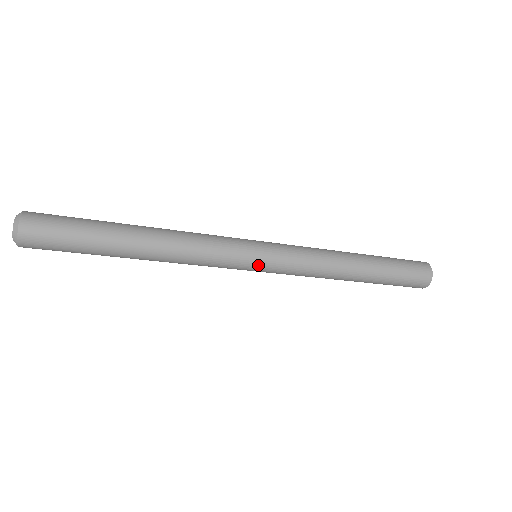
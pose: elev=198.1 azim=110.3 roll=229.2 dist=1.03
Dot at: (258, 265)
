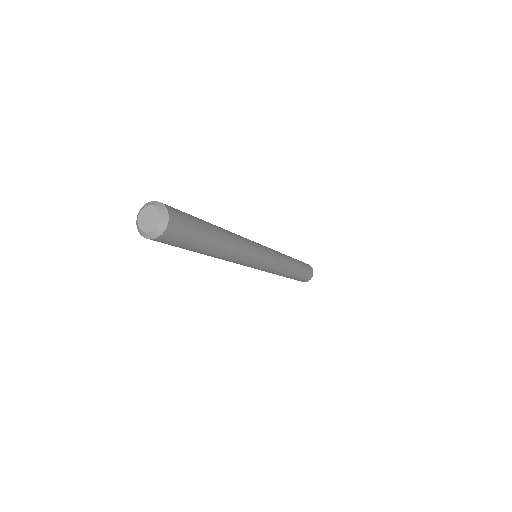
Dot at: (258, 268)
